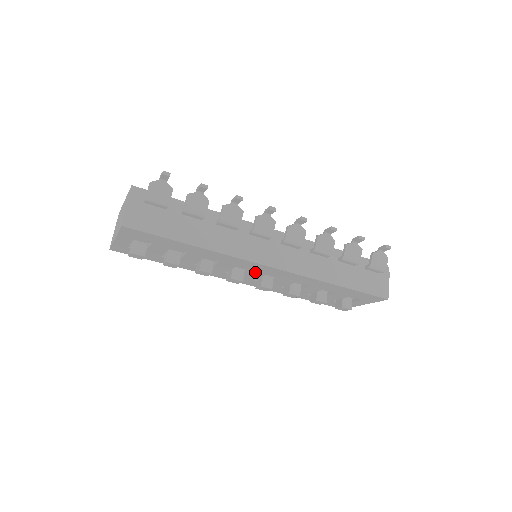
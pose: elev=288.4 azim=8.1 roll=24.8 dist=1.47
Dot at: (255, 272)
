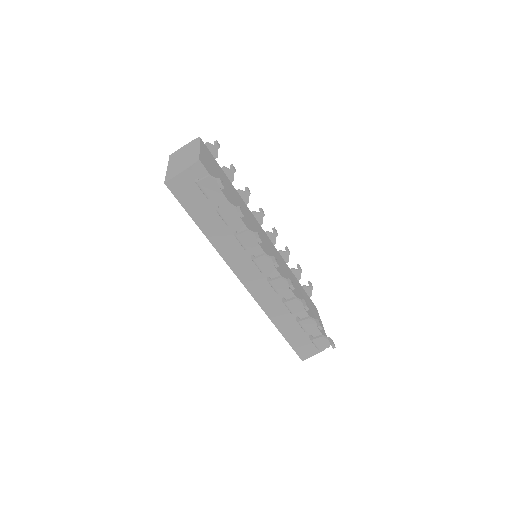
Dot at: occluded
